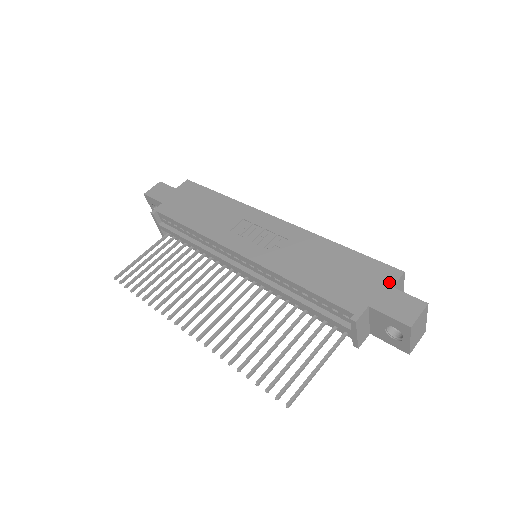
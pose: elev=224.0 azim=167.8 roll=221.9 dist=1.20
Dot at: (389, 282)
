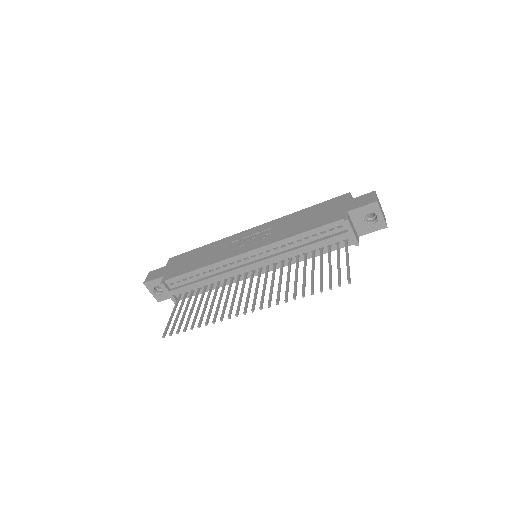
Dot at: (347, 199)
